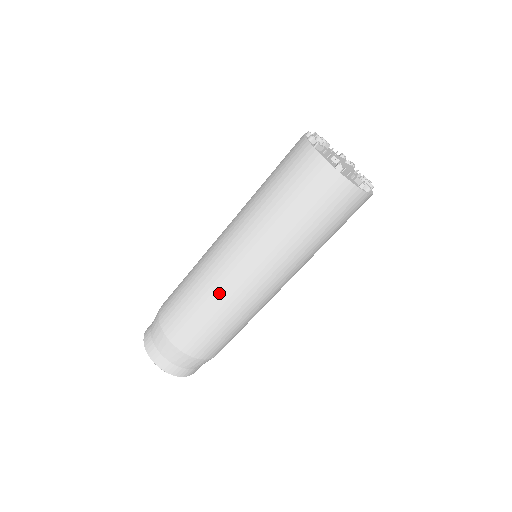
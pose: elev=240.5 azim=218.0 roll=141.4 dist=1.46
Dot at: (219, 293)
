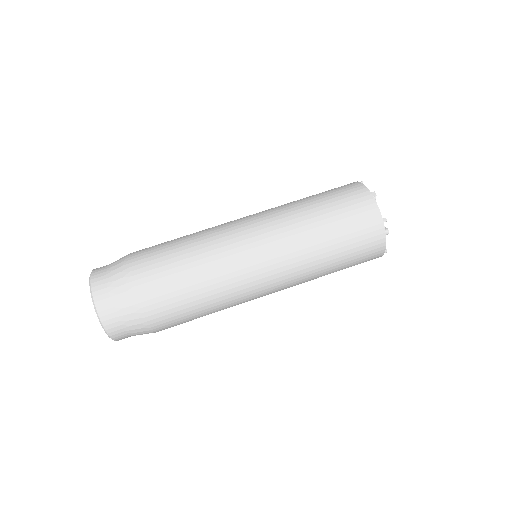
Dot at: (213, 240)
